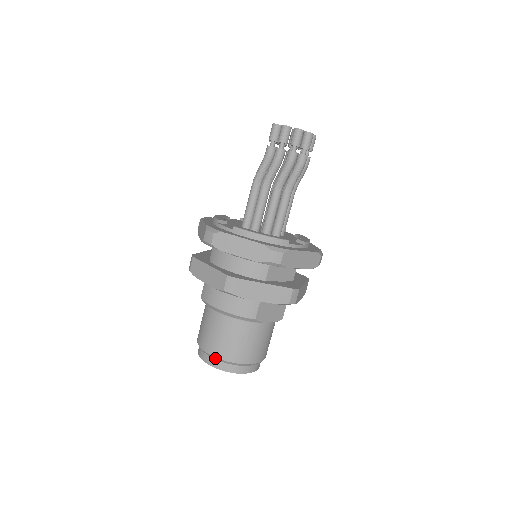
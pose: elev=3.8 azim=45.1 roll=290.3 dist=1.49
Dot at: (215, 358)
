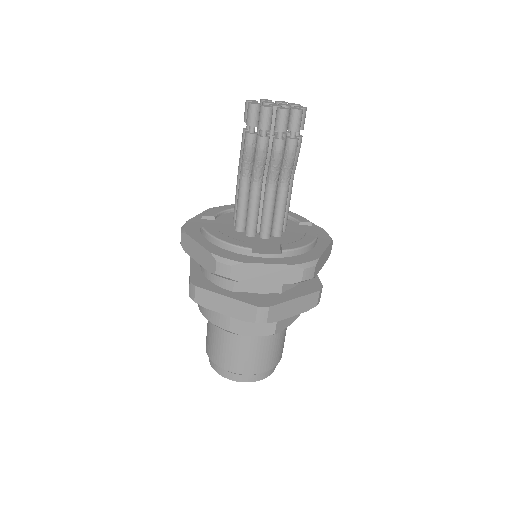
Dot at: occluded
